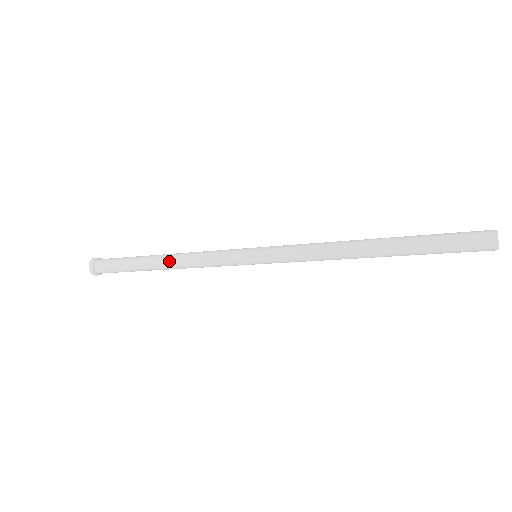
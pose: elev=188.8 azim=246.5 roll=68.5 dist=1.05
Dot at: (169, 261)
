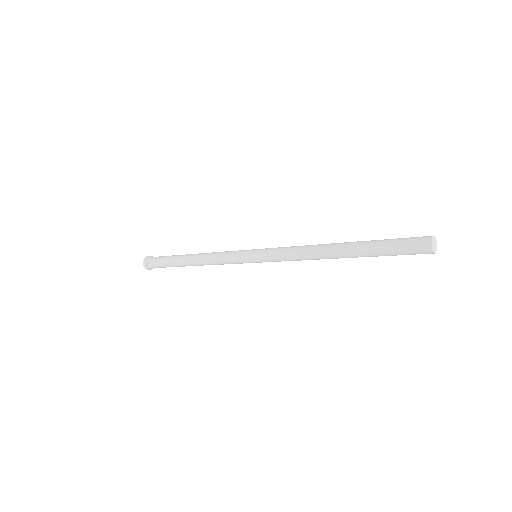
Dot at: (195, 260)
